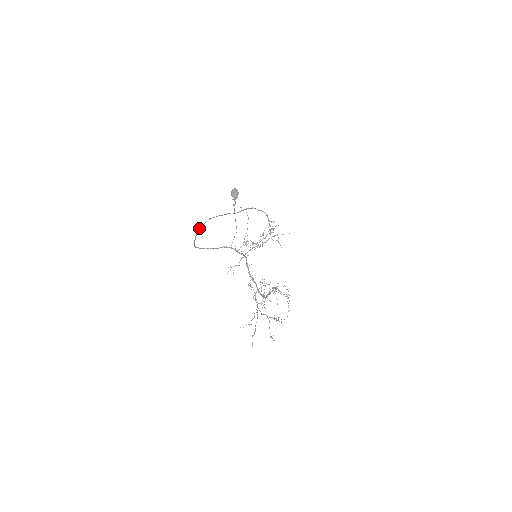
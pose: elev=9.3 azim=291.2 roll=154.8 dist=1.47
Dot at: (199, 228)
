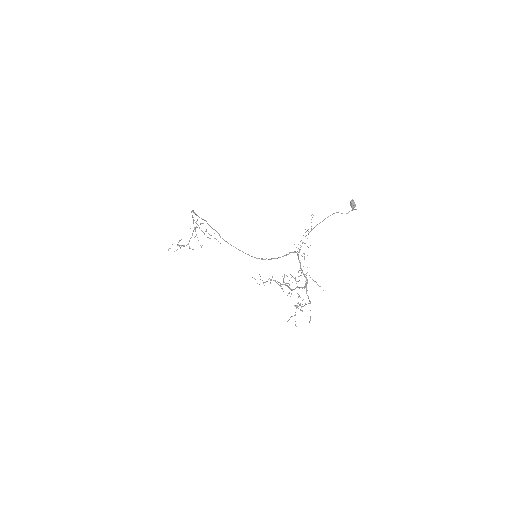
Dot at: occluded
